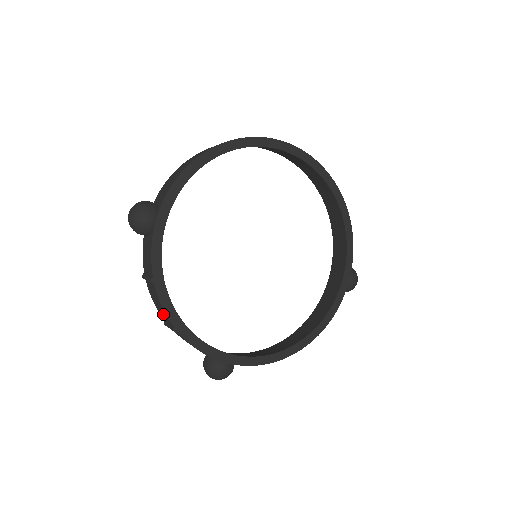
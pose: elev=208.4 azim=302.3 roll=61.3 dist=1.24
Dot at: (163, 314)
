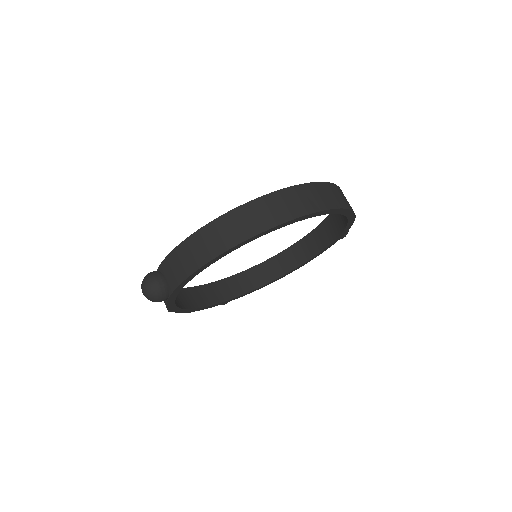
Dot at: occluded
